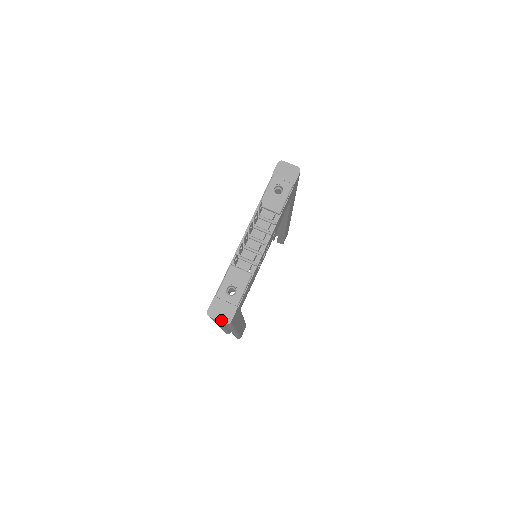
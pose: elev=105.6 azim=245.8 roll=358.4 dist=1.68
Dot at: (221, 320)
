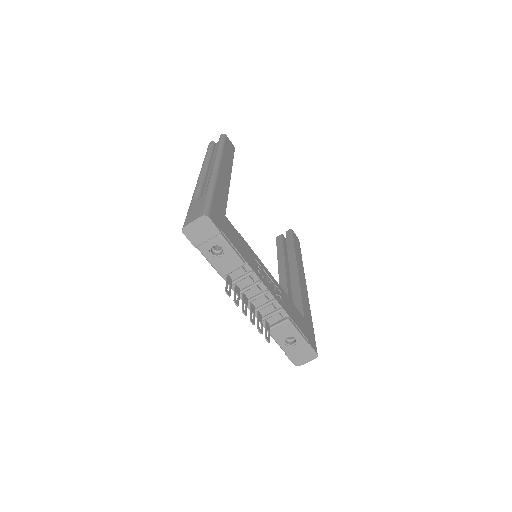
Dot at: (310, 360)
